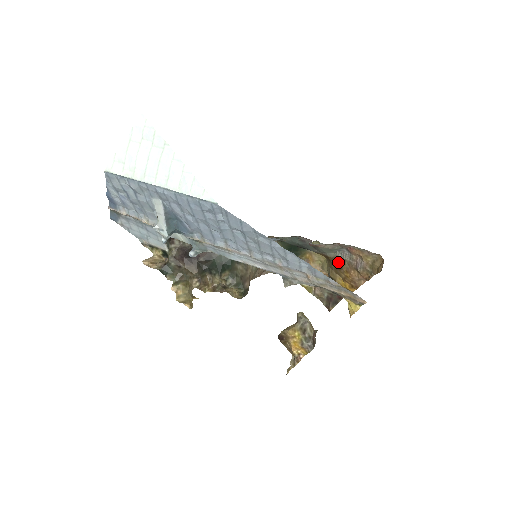
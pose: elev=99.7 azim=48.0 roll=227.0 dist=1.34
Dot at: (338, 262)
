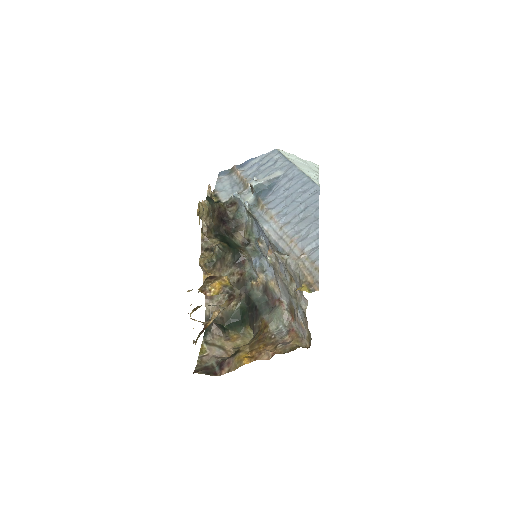
Dot at: (267, 336)
